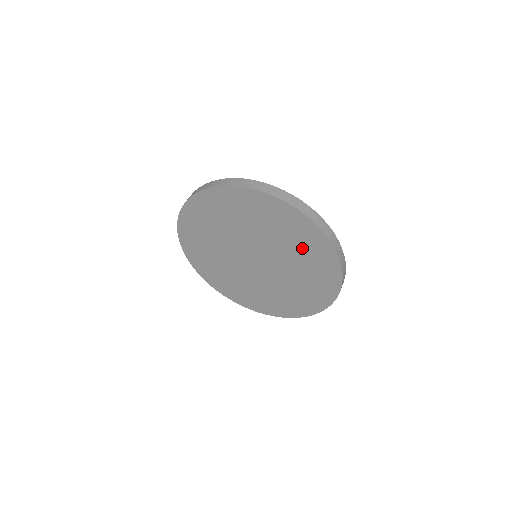
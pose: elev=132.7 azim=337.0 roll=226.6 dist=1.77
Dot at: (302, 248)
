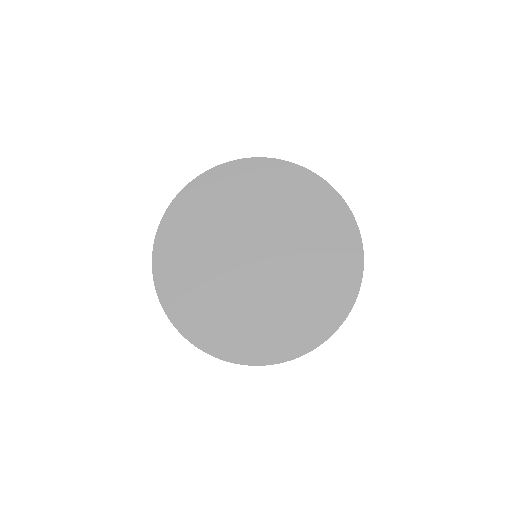
Dot at: (316, 222)
